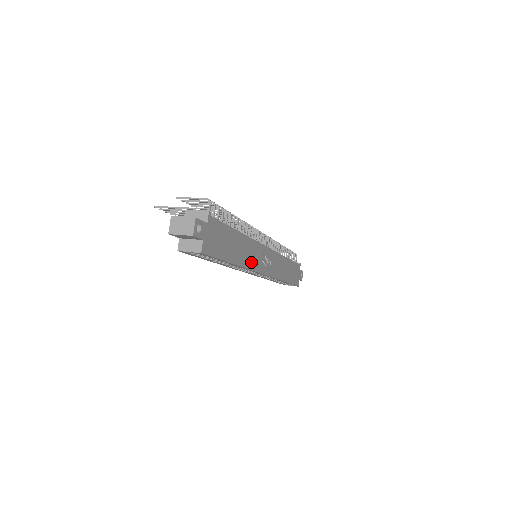
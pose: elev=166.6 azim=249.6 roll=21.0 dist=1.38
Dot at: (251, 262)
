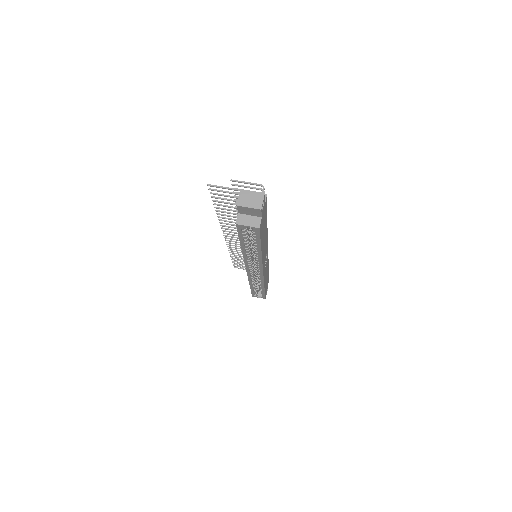
Dot at: (263, 256)
